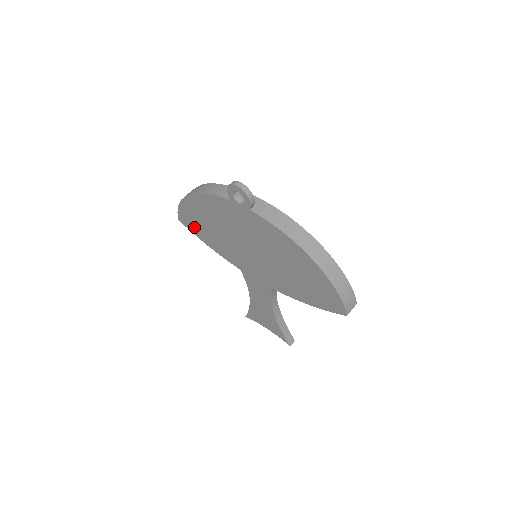
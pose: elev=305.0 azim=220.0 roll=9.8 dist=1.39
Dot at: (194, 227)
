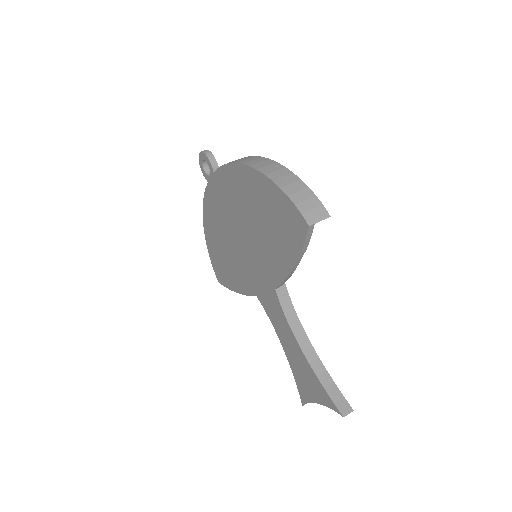
Dot at: (223, 275)
